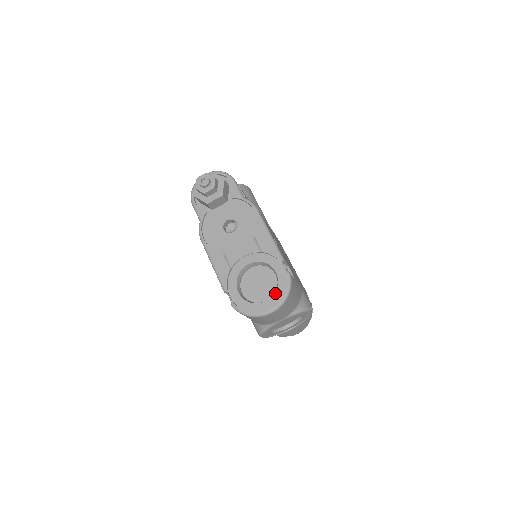
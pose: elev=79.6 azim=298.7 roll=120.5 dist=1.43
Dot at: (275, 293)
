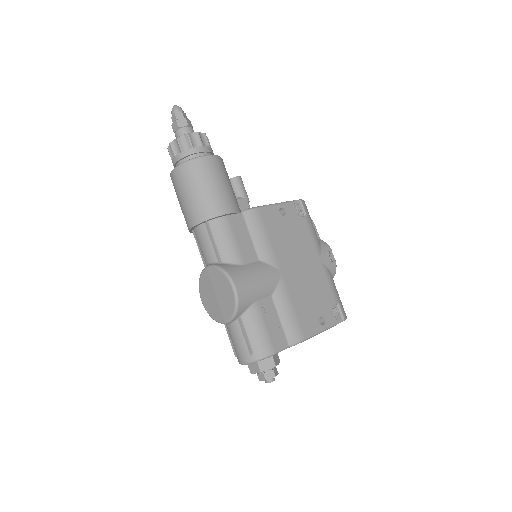
Dot at: occluded
